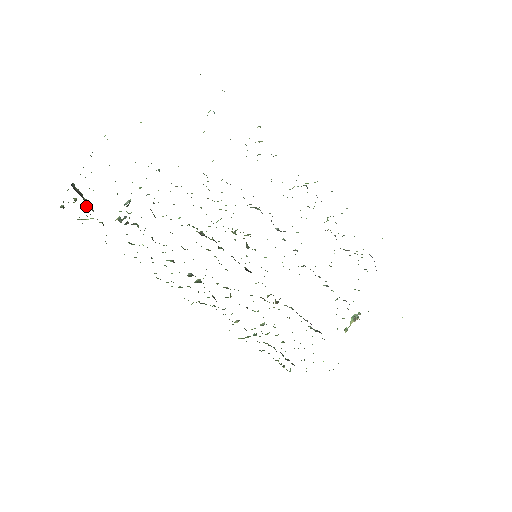
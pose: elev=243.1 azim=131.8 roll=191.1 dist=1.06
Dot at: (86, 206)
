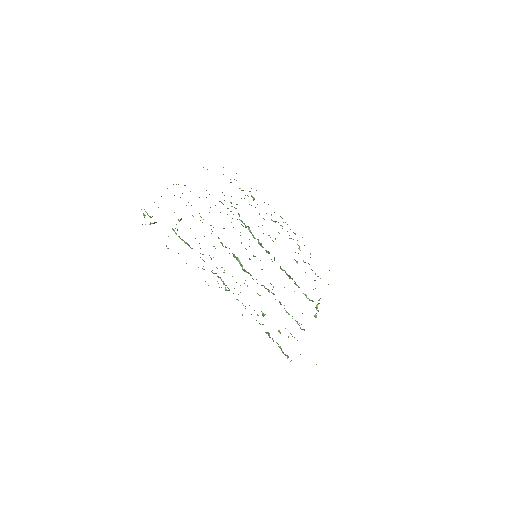
Dot at: occluded
